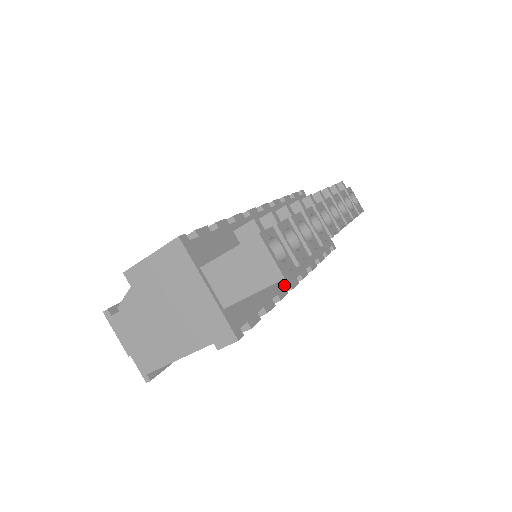
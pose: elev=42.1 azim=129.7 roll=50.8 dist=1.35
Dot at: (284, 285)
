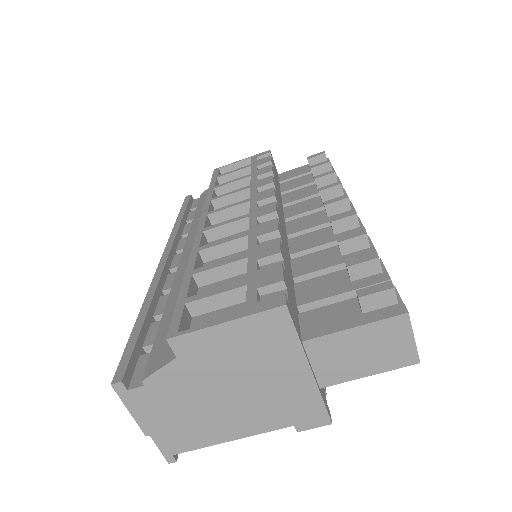
Dot at: occluded
